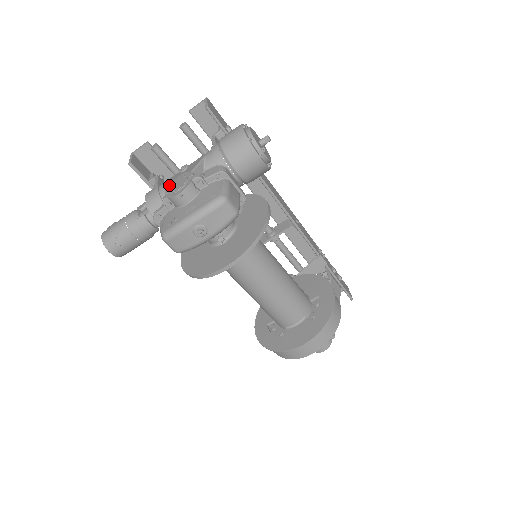
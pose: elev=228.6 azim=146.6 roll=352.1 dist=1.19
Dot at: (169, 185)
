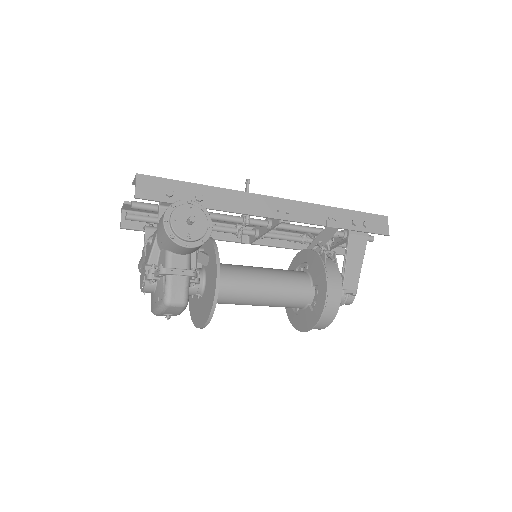
Dot at: (141, 270)
